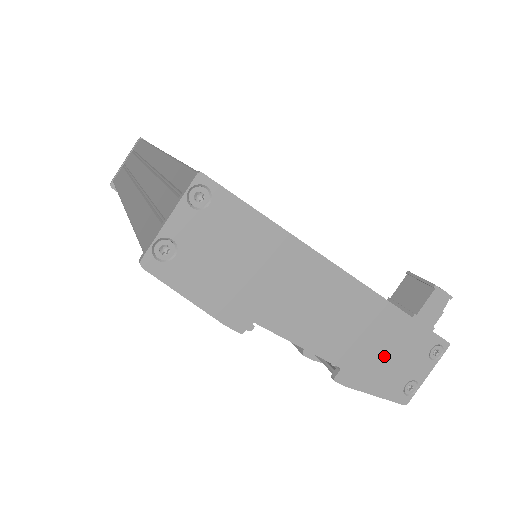
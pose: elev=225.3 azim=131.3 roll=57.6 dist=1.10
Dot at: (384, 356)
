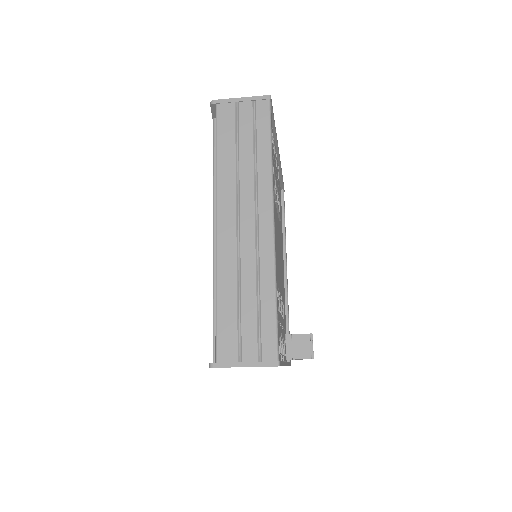
Dot at: occluded
